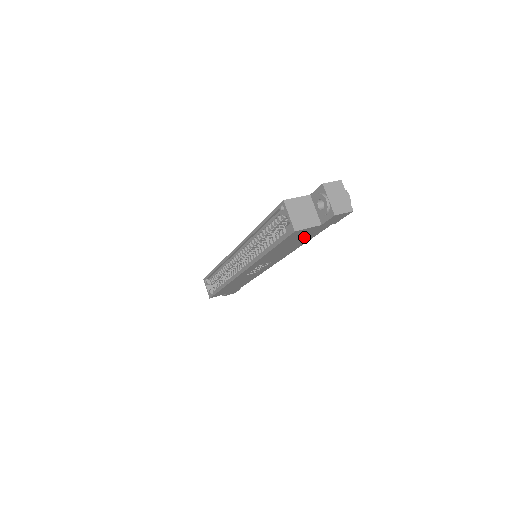
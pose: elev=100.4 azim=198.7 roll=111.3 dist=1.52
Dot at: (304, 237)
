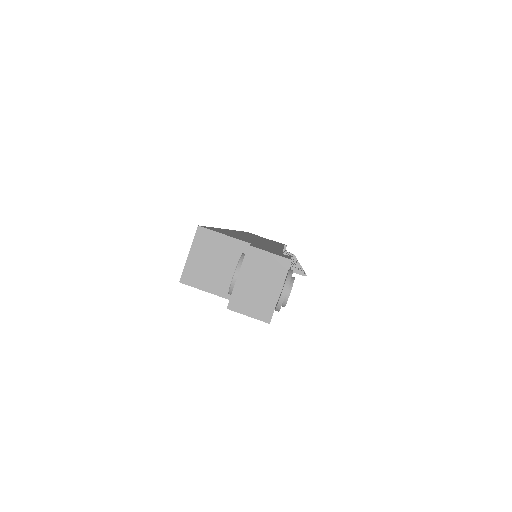
Dot at: occluded
